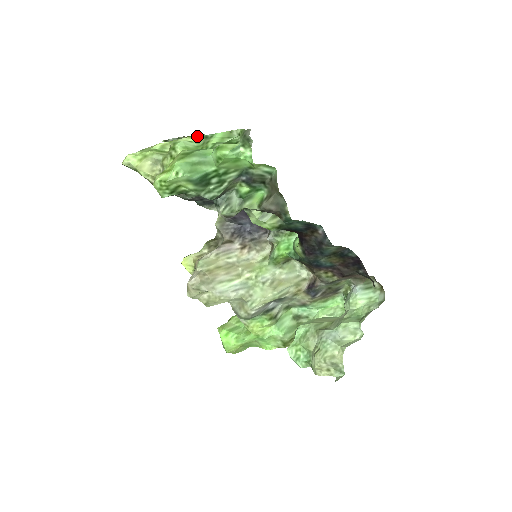
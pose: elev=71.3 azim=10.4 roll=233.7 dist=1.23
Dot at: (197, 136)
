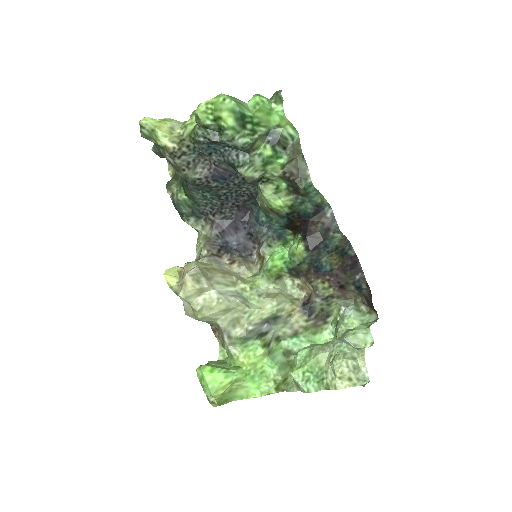
Dot at: occluded
